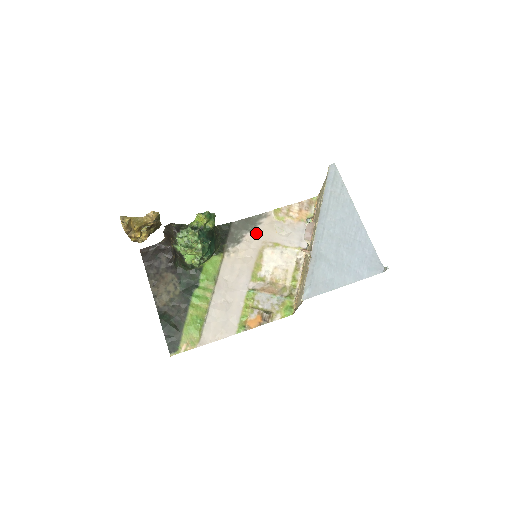
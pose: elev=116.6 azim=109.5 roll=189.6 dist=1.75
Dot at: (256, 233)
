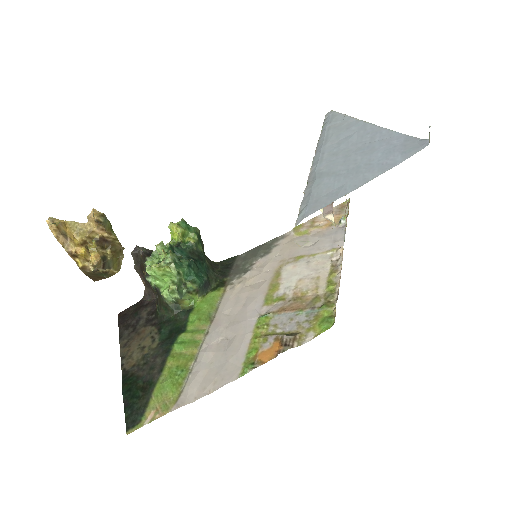
Dot at: (270, 256)
